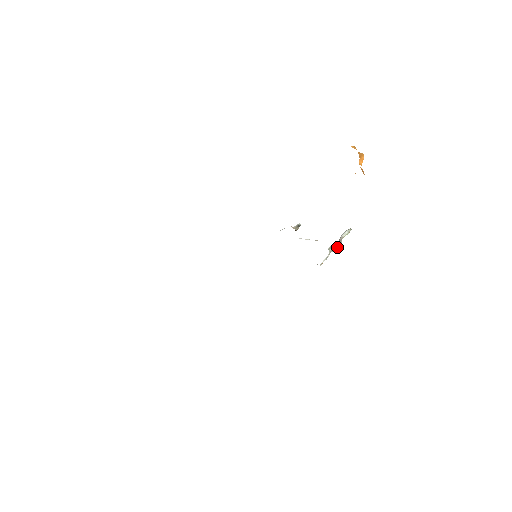
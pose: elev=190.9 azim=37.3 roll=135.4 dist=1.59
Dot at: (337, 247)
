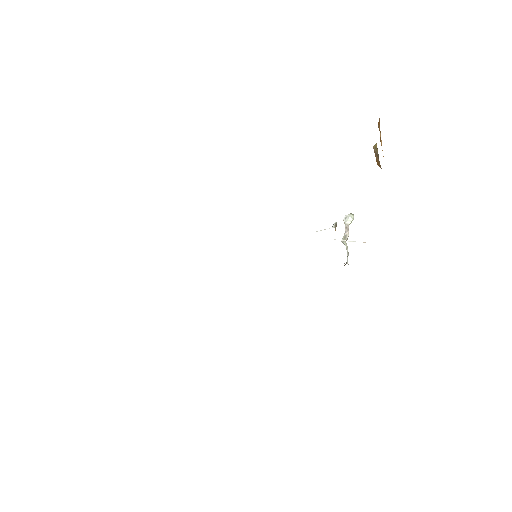
Dot at: occluded
